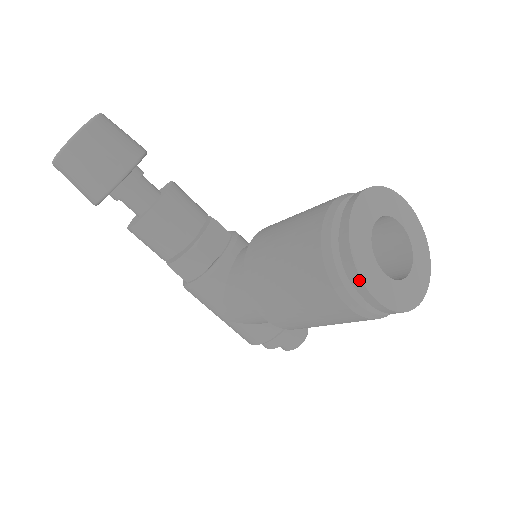
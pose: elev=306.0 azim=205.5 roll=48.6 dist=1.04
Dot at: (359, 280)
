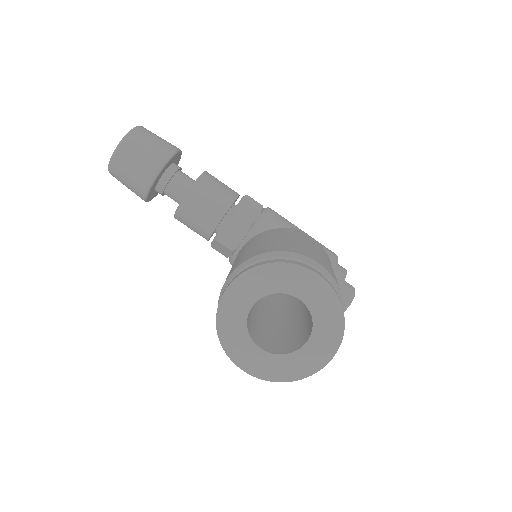
Dot at: (228, 355)
